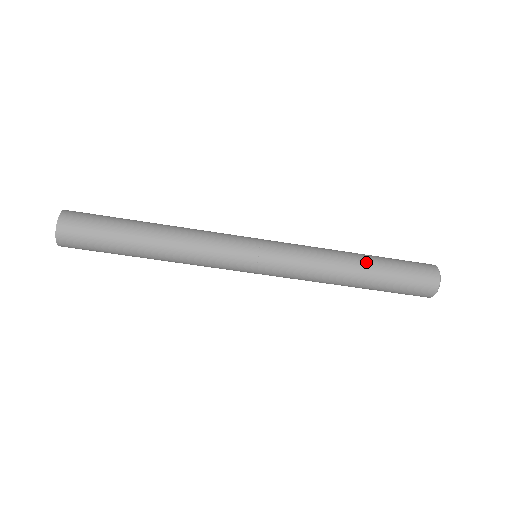
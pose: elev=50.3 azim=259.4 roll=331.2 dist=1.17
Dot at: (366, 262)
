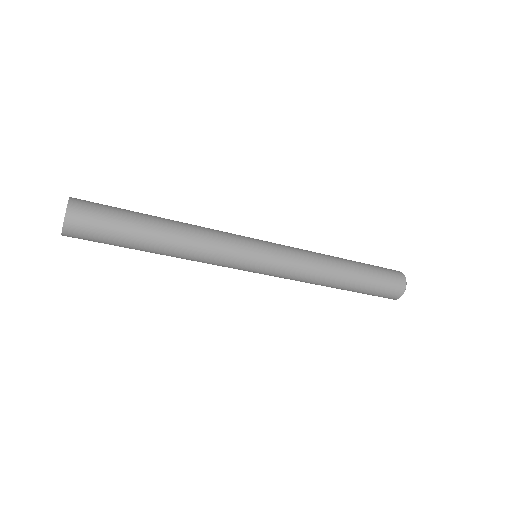
Dot at: (351, 276)
